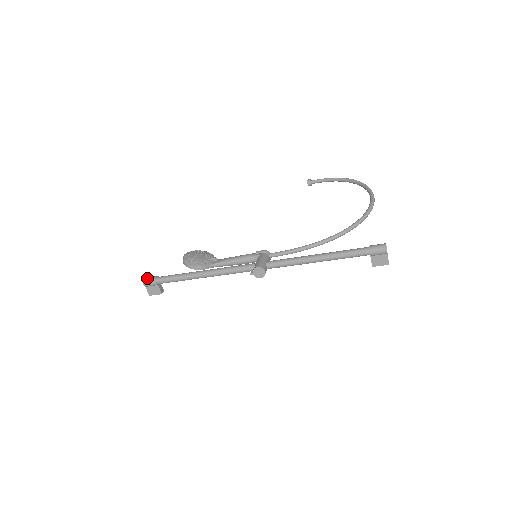
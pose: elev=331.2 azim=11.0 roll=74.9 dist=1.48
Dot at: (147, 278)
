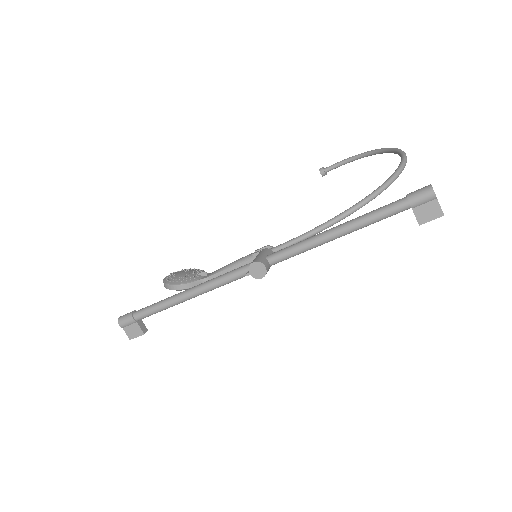
Dot at: occluded
